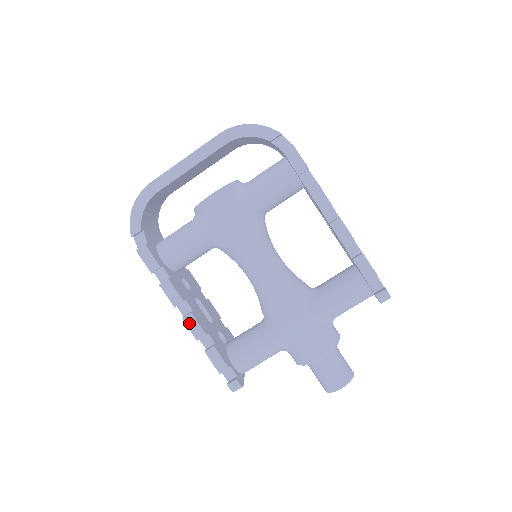
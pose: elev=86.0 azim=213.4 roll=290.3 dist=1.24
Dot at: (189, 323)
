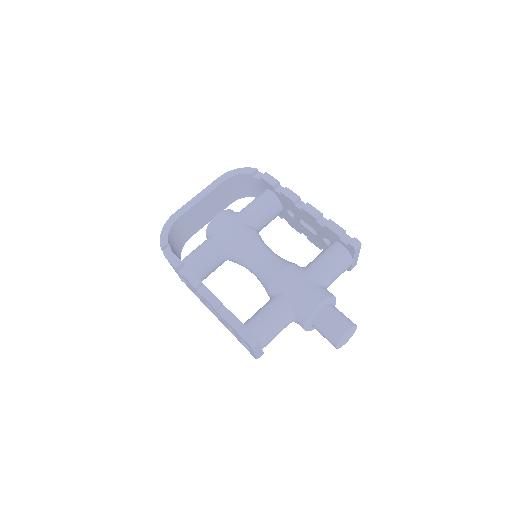
Dot at: (207, 297)
